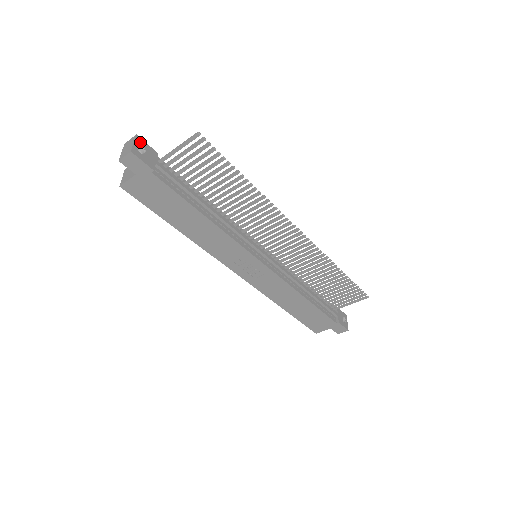
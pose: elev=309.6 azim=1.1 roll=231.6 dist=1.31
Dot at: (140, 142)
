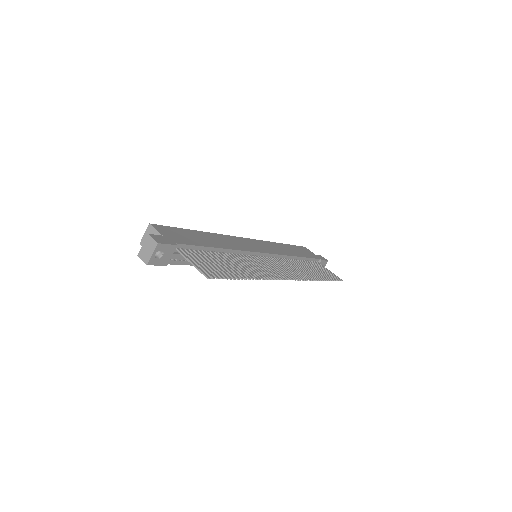
Dot at: (160, 248)
